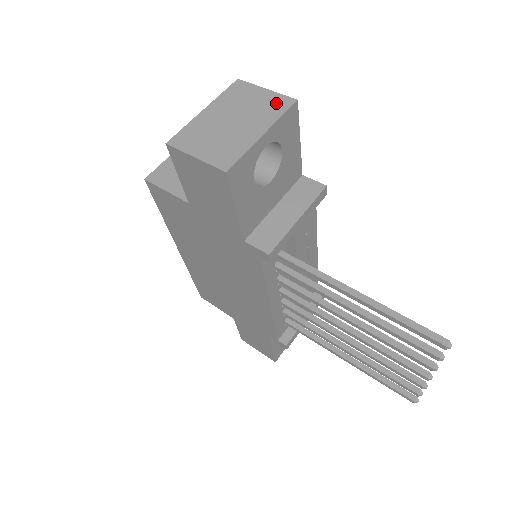
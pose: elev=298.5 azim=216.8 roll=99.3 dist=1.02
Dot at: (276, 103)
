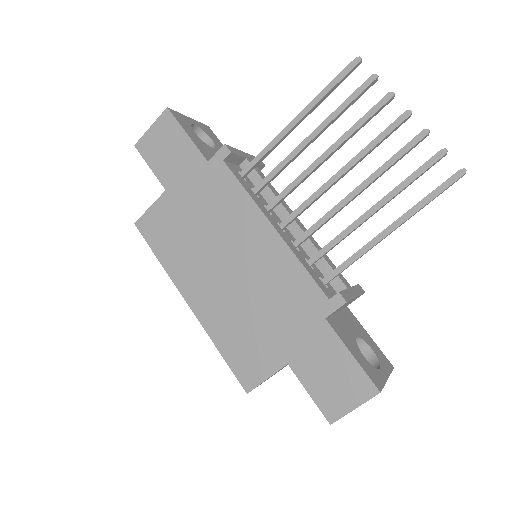
Dot at: occluded
